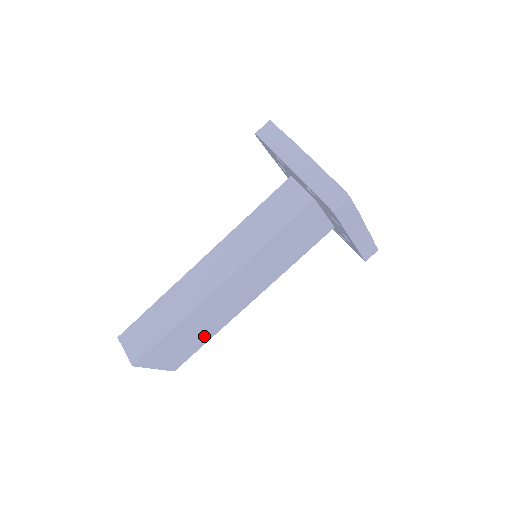
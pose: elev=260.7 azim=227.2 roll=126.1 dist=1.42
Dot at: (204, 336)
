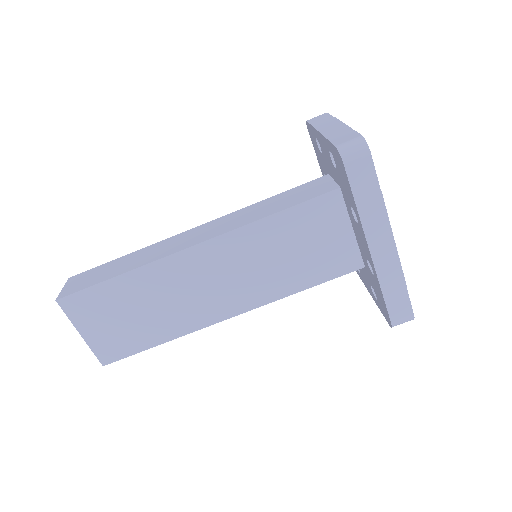
Dot at: (155, 330)
